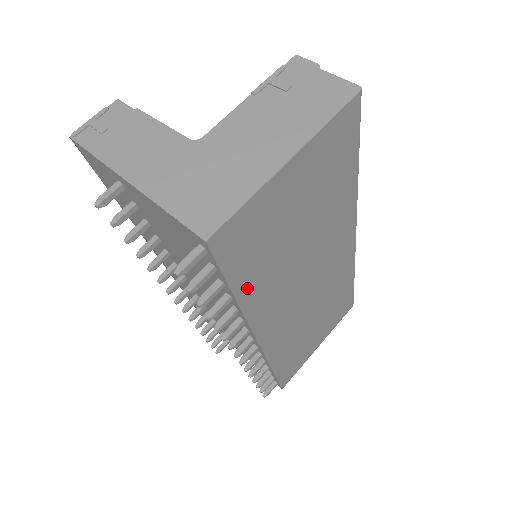
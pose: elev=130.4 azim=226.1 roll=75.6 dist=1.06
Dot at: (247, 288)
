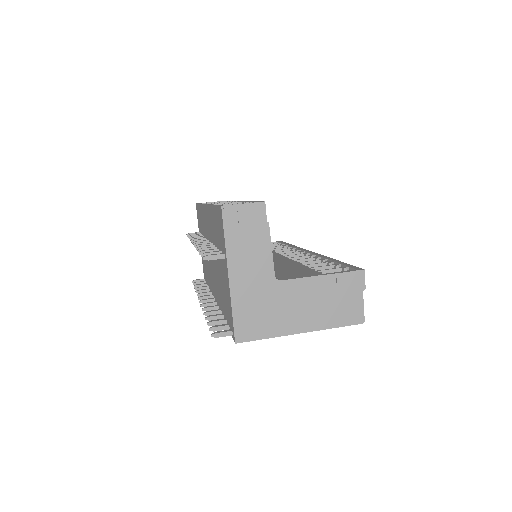
Dot at: occluded
